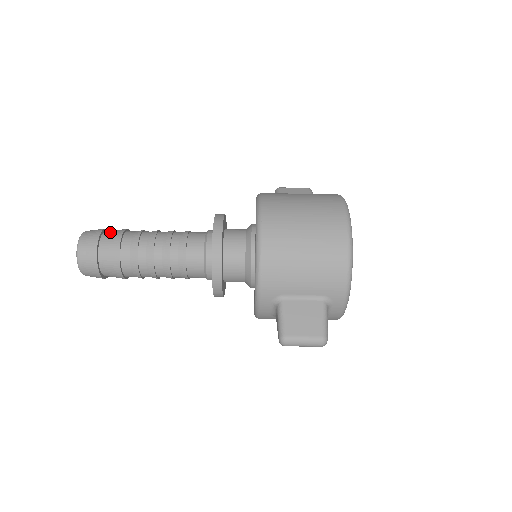
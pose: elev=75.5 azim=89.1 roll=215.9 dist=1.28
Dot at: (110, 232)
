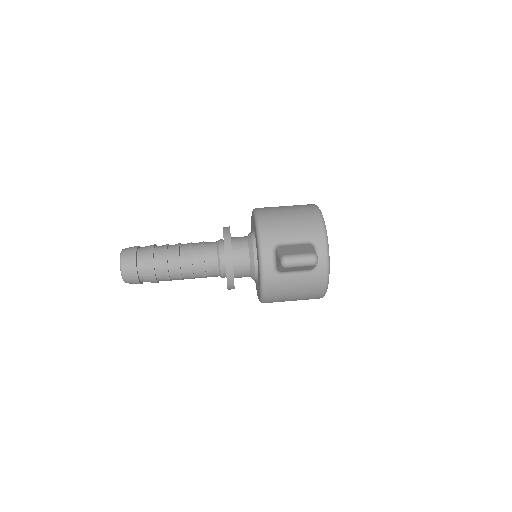
Dot at: occluded
